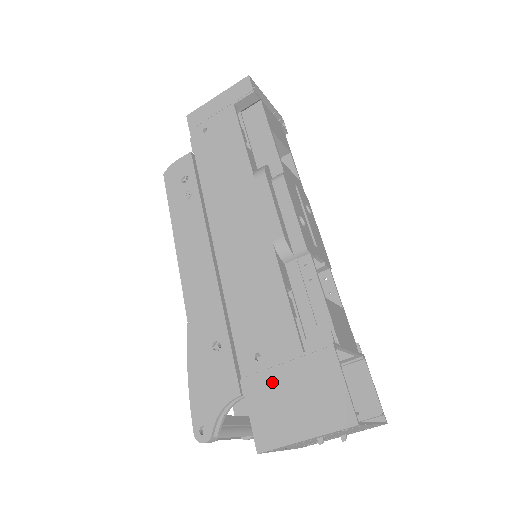
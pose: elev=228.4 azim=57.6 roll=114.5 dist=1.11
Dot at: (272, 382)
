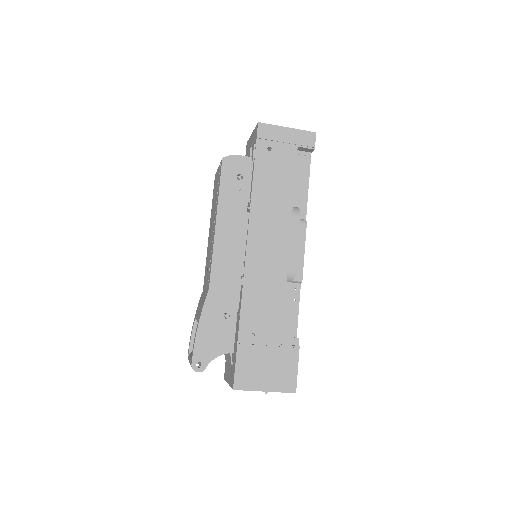
Dot at: (257, 353)
